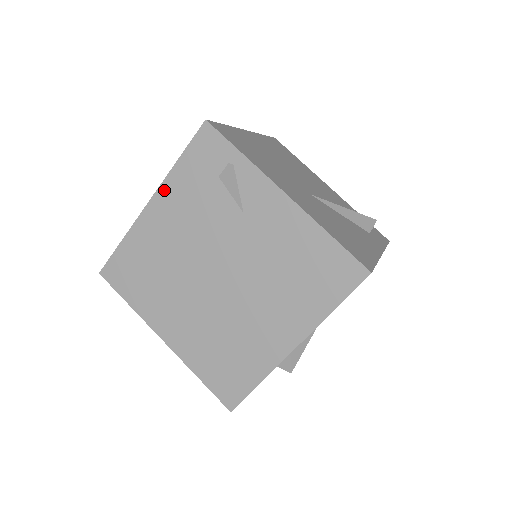
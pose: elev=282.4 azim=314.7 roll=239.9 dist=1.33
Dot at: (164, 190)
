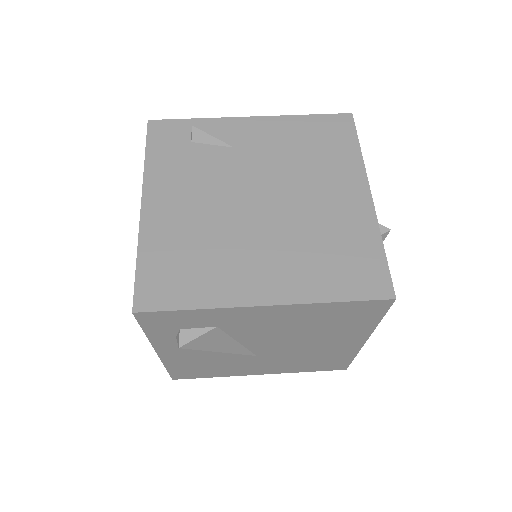
Dot at: (150, 183)
